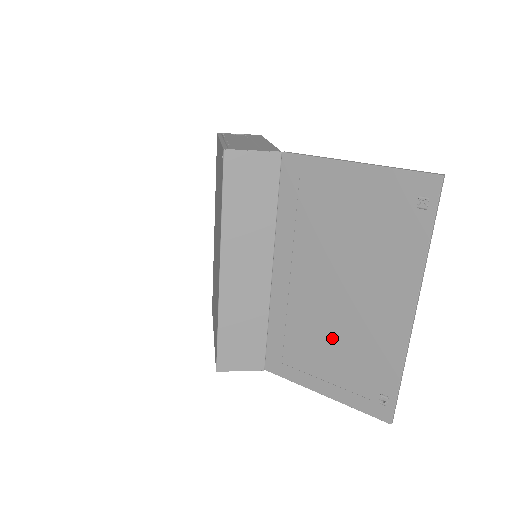
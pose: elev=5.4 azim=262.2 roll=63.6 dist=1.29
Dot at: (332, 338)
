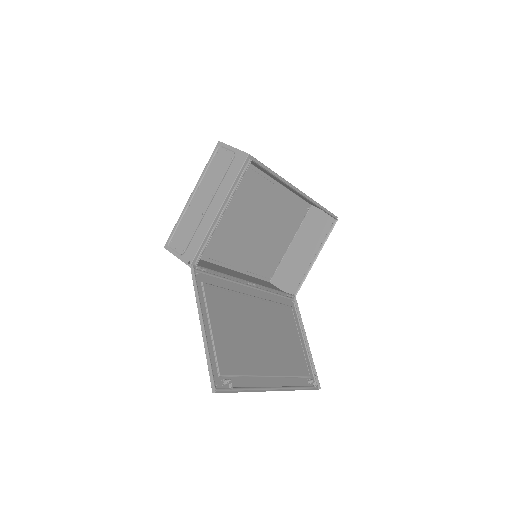
Dot at: (282, 339)
